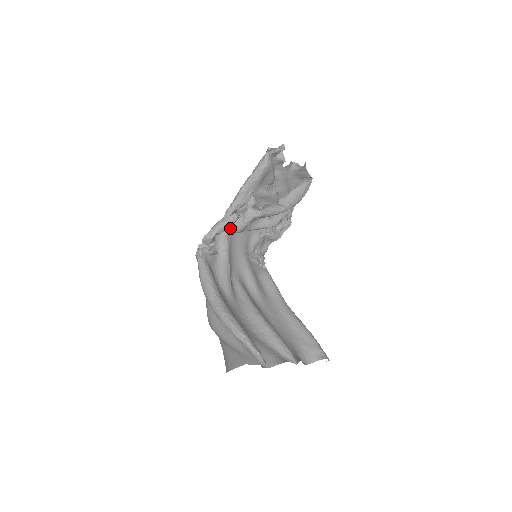
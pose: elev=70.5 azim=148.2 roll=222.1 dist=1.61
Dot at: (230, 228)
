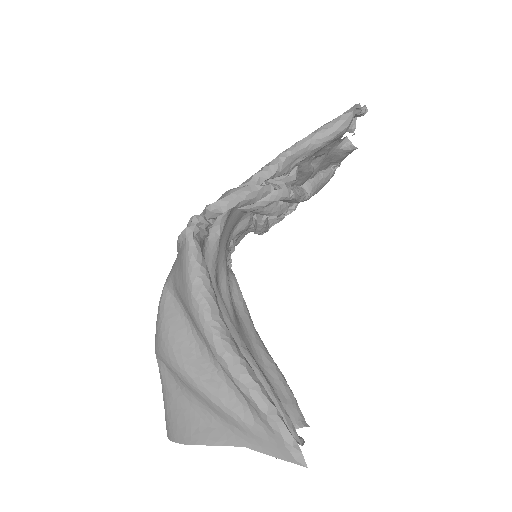
Dot at: occluded
